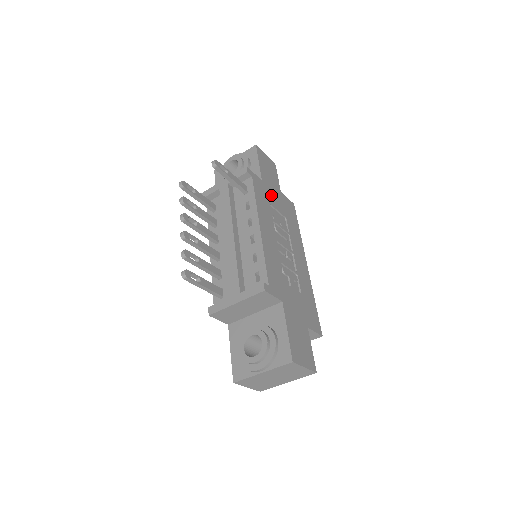
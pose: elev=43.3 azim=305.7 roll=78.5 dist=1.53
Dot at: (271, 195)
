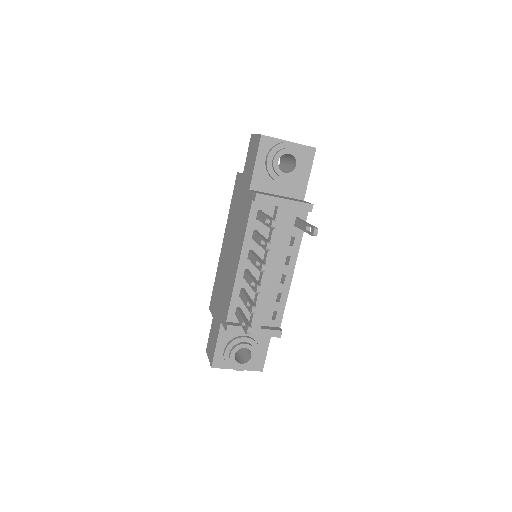
Dot at: occluded
